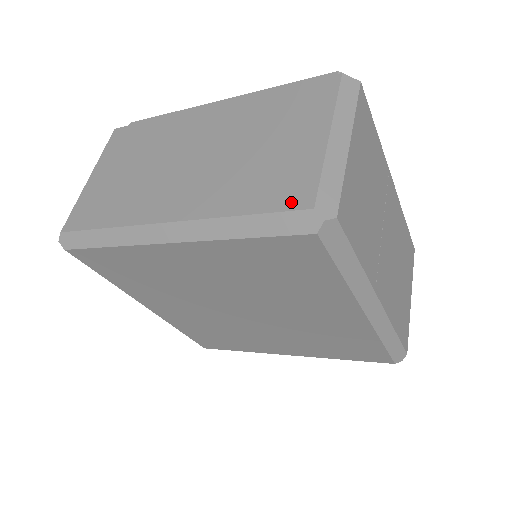
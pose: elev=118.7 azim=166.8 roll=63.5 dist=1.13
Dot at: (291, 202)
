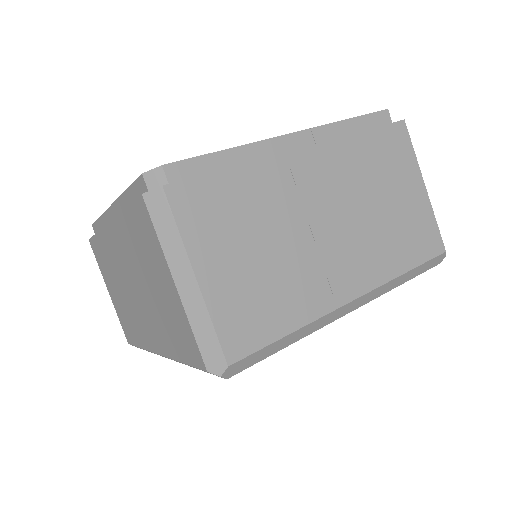
Dot at: (194, 360)
